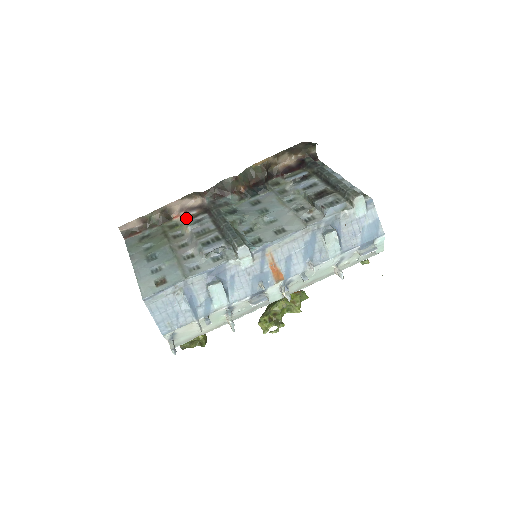
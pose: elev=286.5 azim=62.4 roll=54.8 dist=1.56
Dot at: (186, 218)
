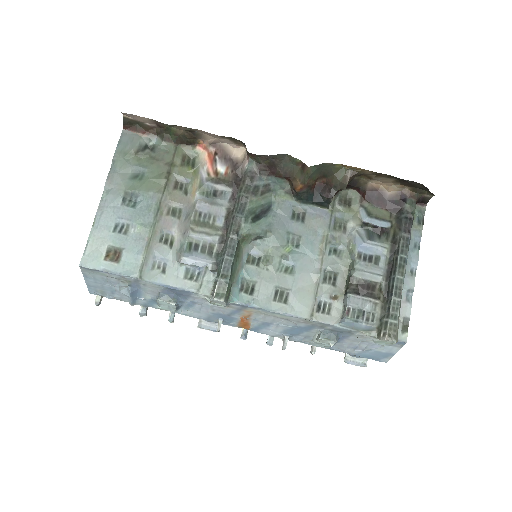
Dot at: (207, 168)
